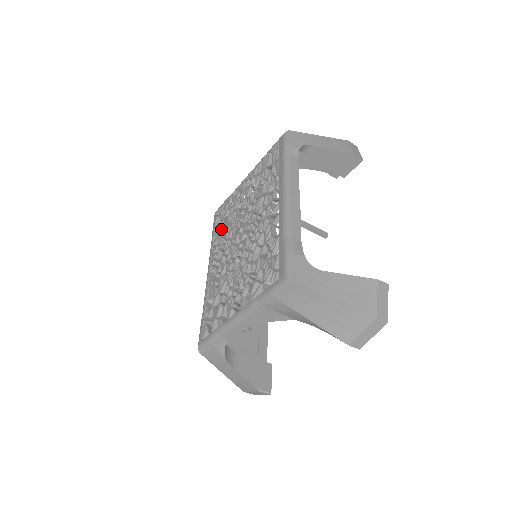
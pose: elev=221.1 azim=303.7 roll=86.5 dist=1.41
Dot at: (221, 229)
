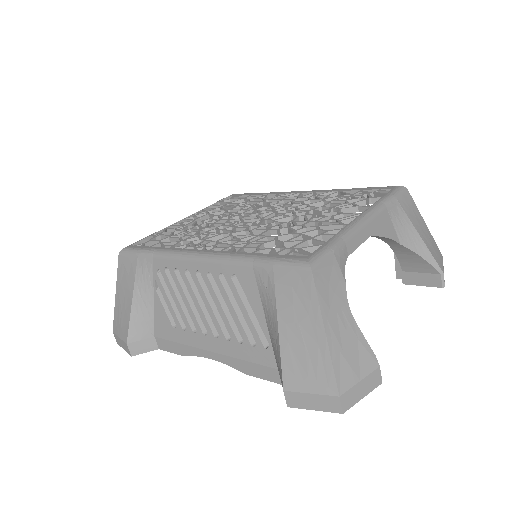
Dot at: (180, 237)
